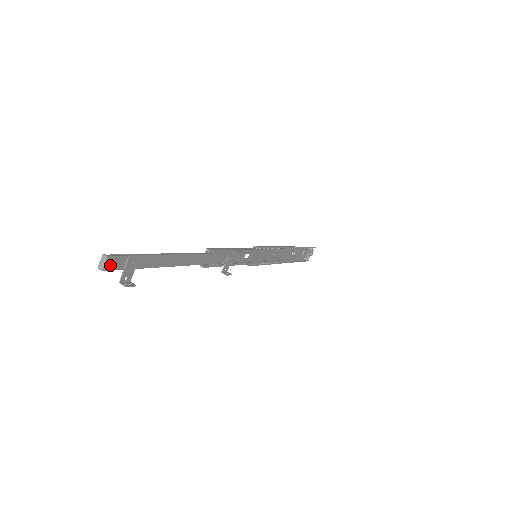
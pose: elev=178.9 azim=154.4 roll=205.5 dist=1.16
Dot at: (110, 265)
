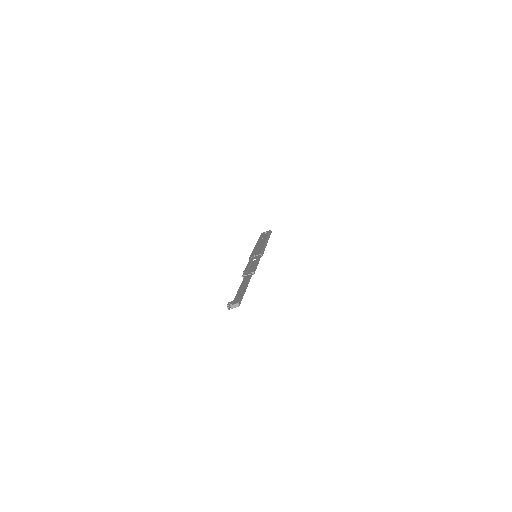
Dot at: (235, 306)
